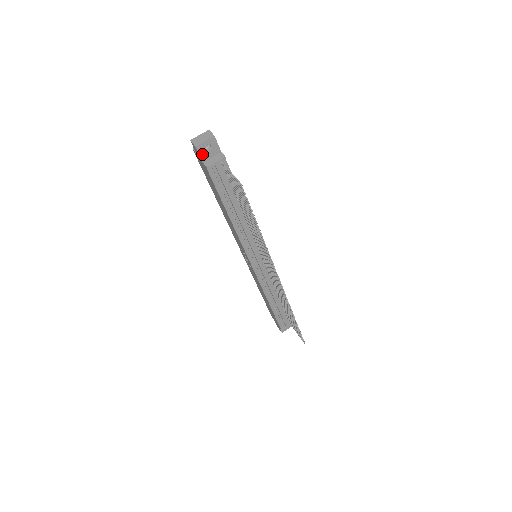
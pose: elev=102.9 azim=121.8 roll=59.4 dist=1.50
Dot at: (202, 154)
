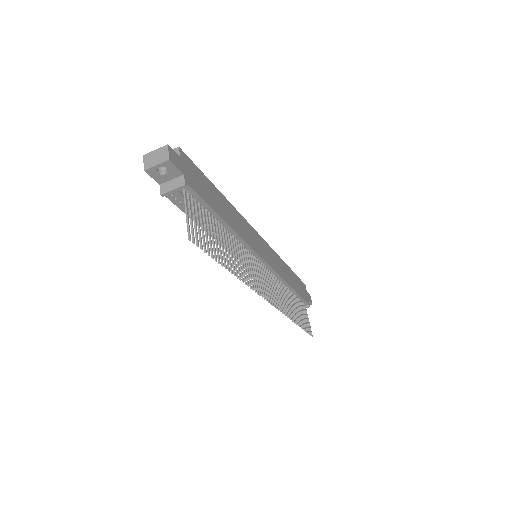
Dot at: (156, 177)
